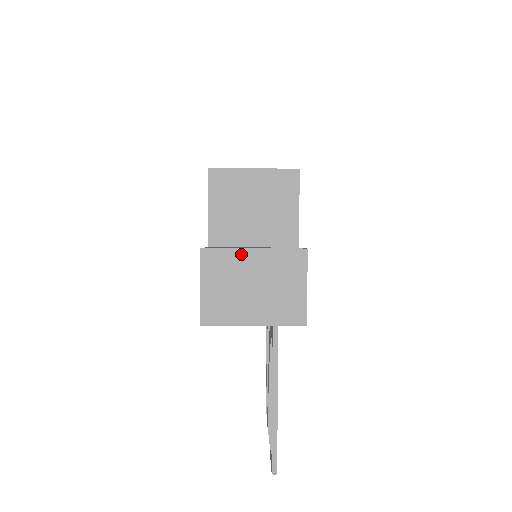
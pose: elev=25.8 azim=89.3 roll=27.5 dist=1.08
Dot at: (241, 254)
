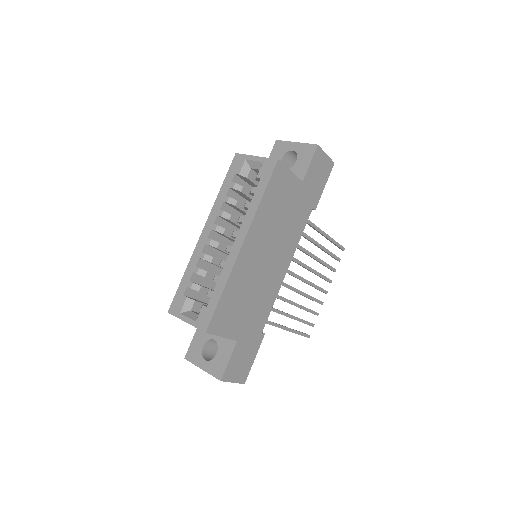
Dot at: (199, 367)
